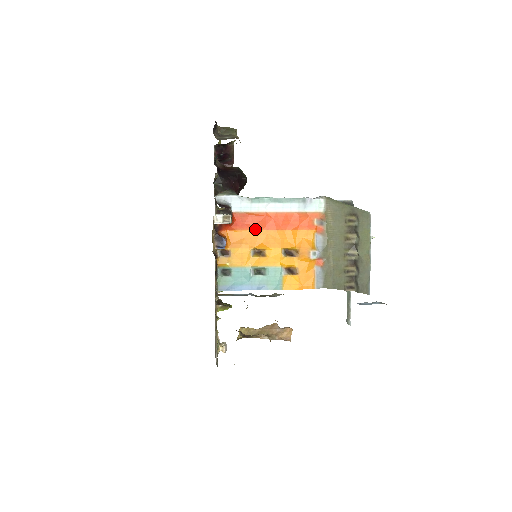
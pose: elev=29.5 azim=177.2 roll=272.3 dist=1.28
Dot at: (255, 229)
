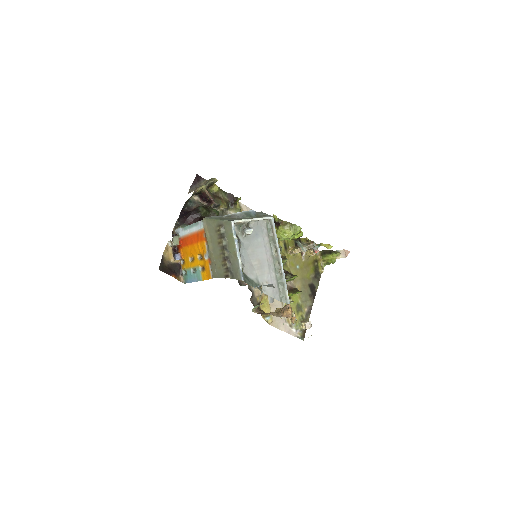
Dot at: (188, 245)
